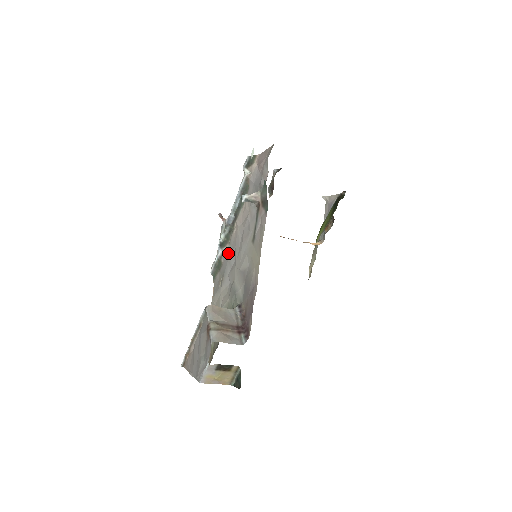
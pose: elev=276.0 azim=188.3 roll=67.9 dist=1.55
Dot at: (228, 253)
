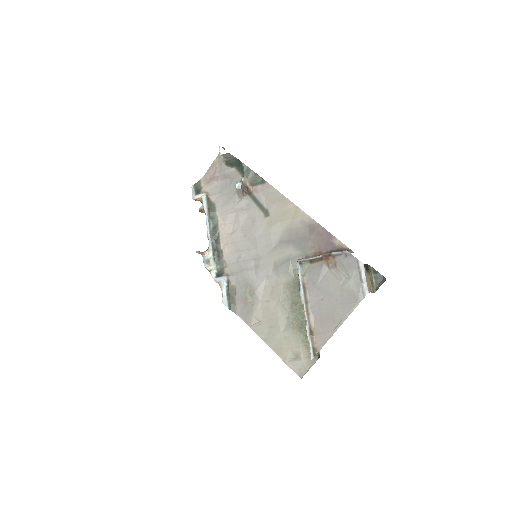
Dot at: (235, 269)
